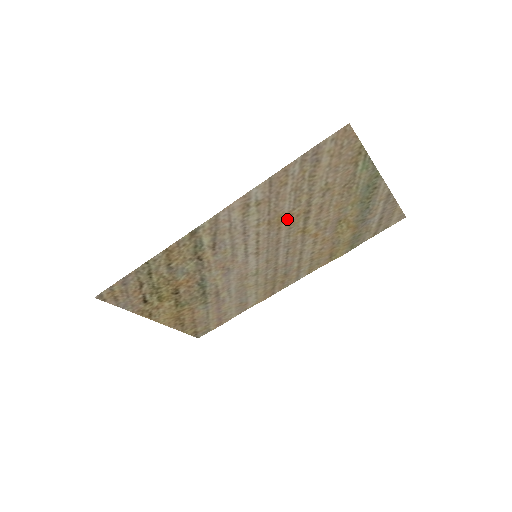
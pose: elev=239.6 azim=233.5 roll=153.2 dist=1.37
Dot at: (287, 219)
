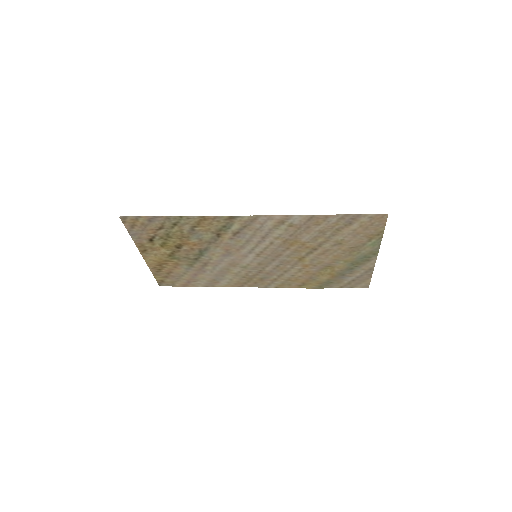
Dot at: (298, 245)
